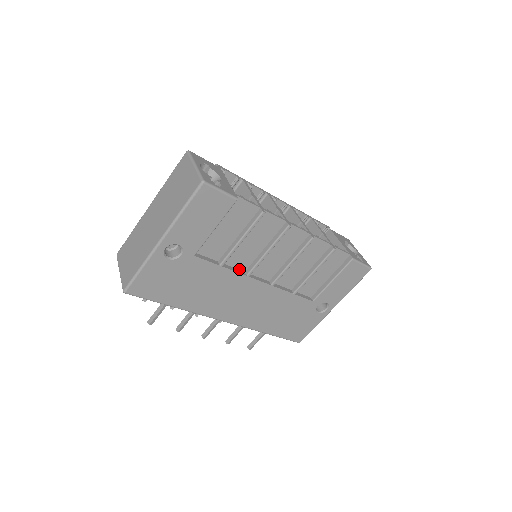
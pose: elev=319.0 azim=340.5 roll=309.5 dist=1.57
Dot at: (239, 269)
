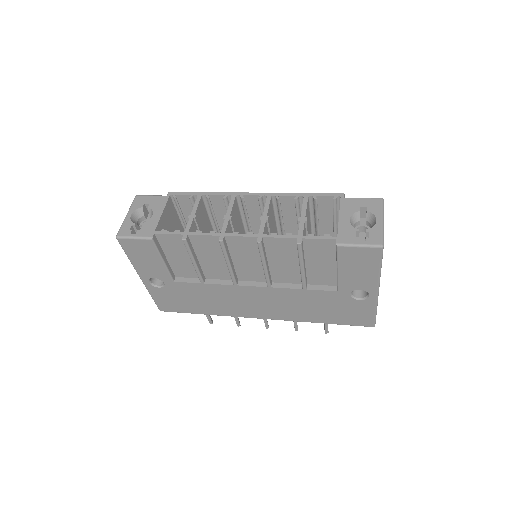
Dot at: (227, 279)
